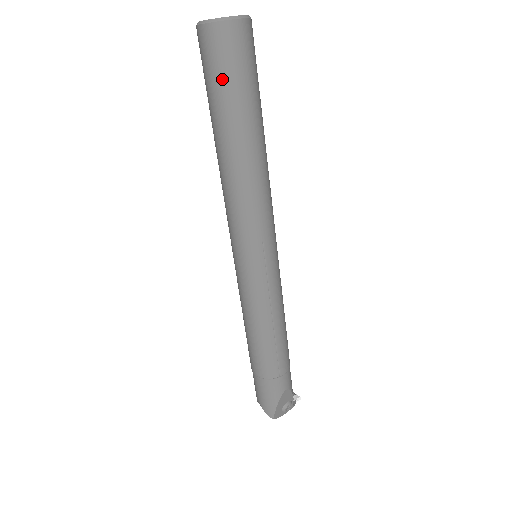
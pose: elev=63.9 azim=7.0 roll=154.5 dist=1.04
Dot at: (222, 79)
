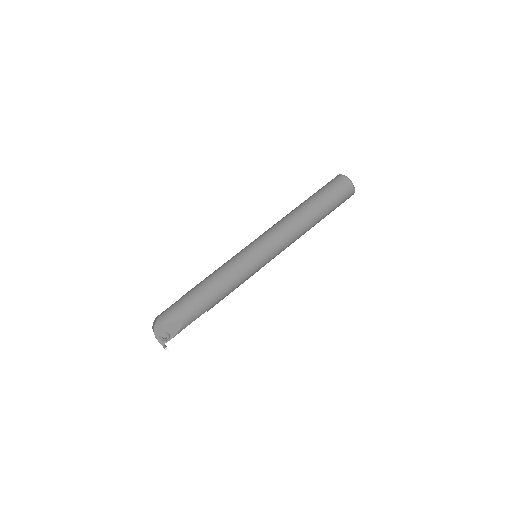
Dot at: (329, 190)
